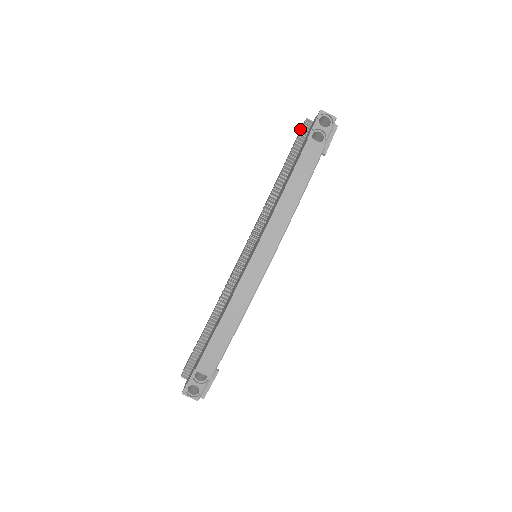
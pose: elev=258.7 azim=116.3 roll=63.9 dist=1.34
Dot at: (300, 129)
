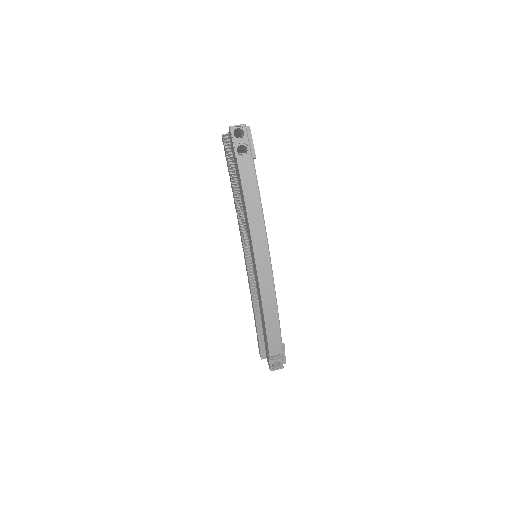
Dot at: occluded
